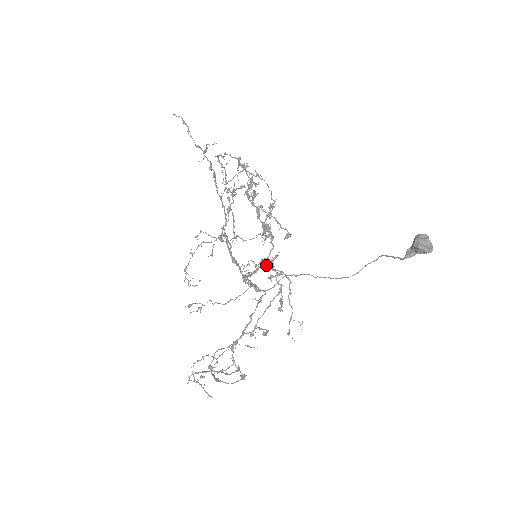
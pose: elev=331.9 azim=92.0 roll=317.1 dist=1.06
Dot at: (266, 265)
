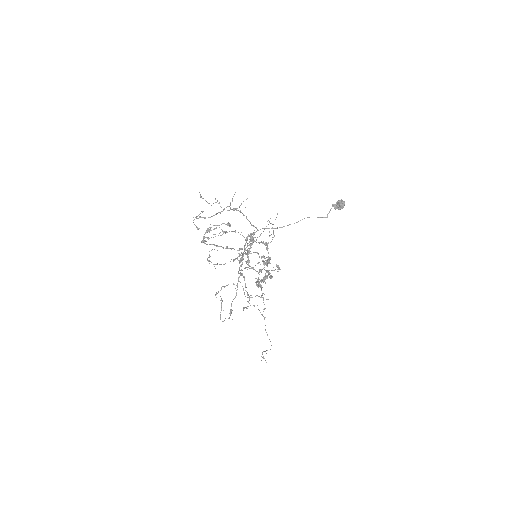
Dot at: occluded
